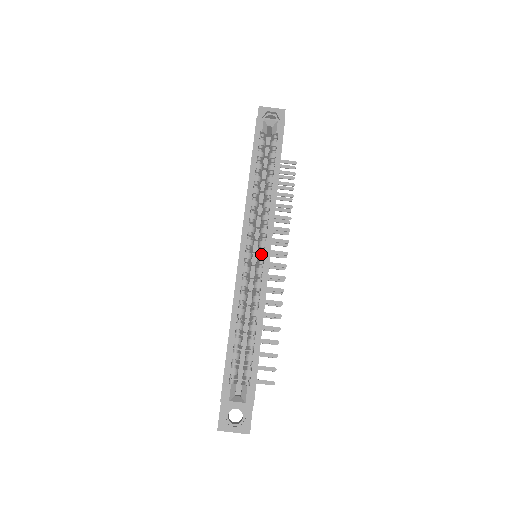
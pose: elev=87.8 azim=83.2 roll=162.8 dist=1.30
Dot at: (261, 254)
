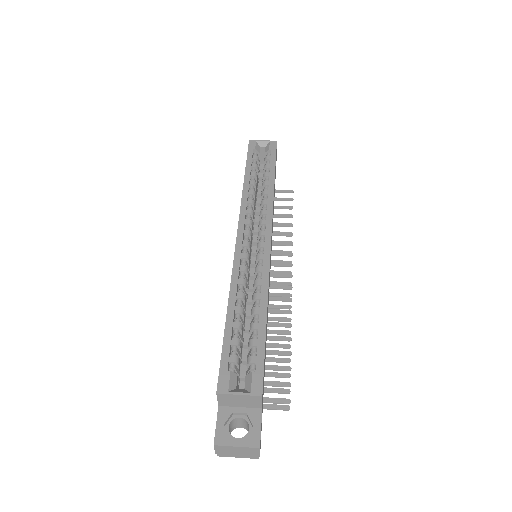
Dot at: (261, 241)
